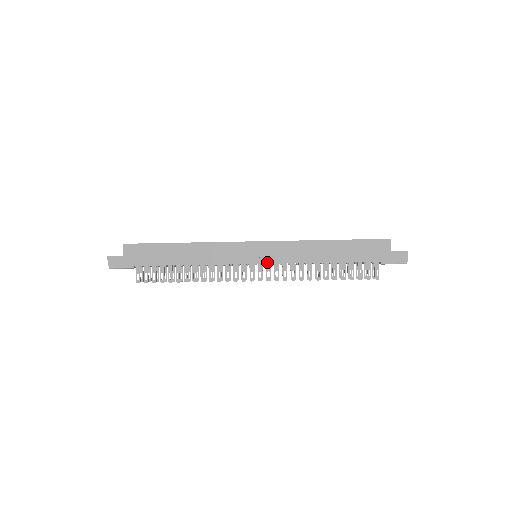
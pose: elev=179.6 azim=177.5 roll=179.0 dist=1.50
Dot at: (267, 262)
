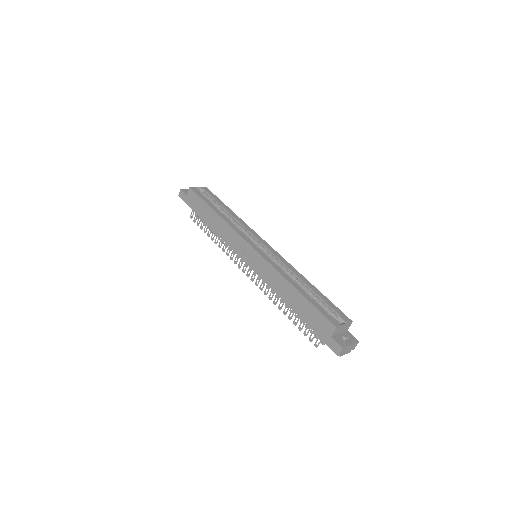
Dot at: (252, 268)
